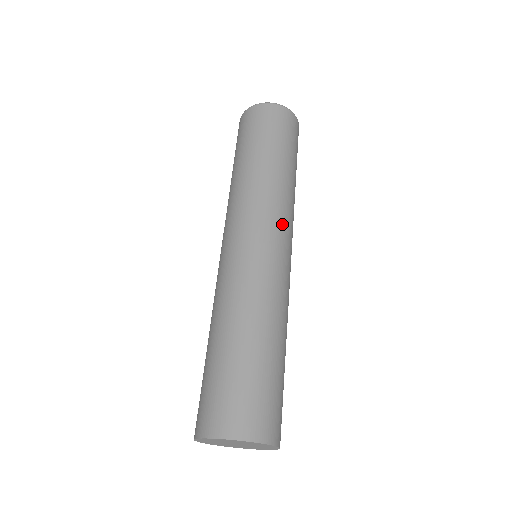
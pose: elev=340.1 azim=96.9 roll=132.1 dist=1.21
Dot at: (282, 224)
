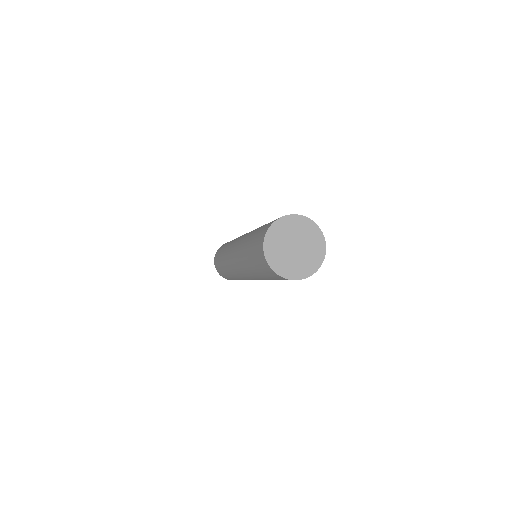
Dot at: occluded
